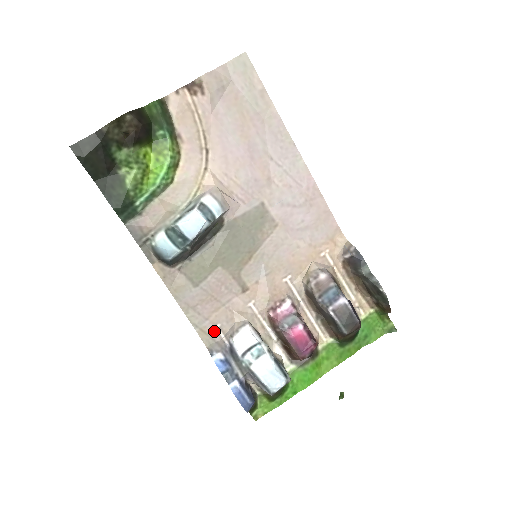
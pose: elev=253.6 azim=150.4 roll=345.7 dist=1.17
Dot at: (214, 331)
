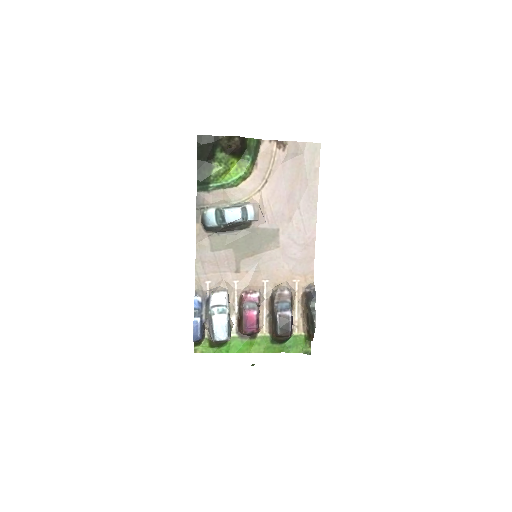
Dot at: (205, 283)
